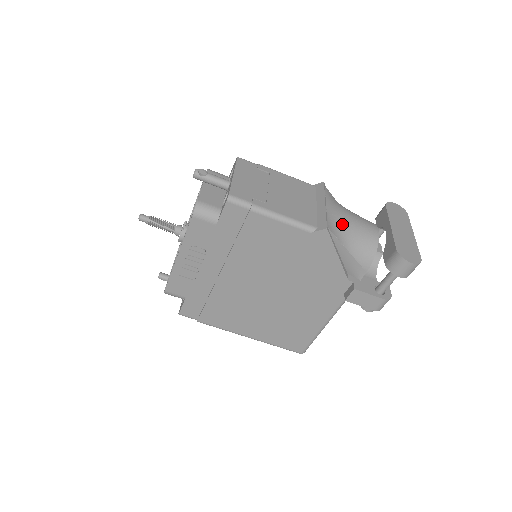
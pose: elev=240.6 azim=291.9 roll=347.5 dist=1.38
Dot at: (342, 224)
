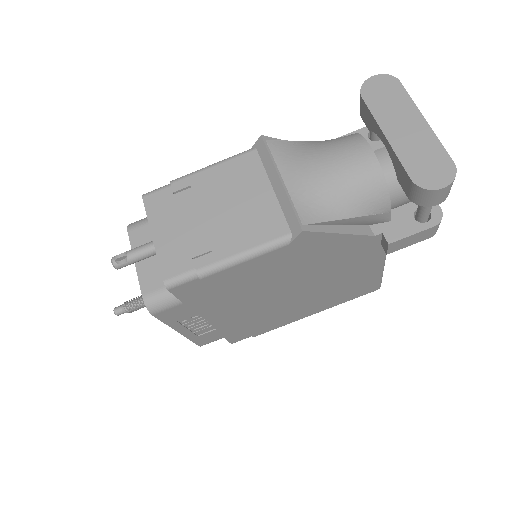
Dot at: (319, 192)
